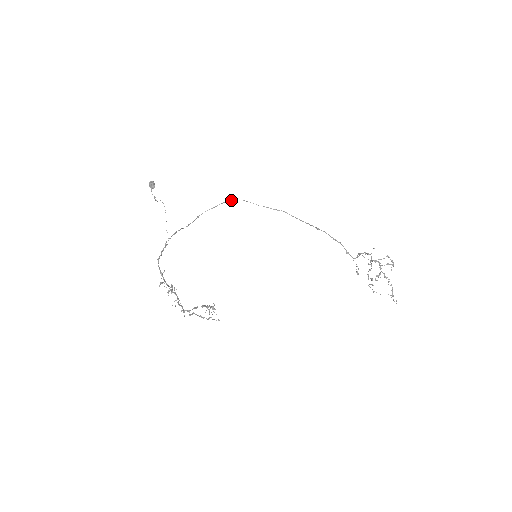
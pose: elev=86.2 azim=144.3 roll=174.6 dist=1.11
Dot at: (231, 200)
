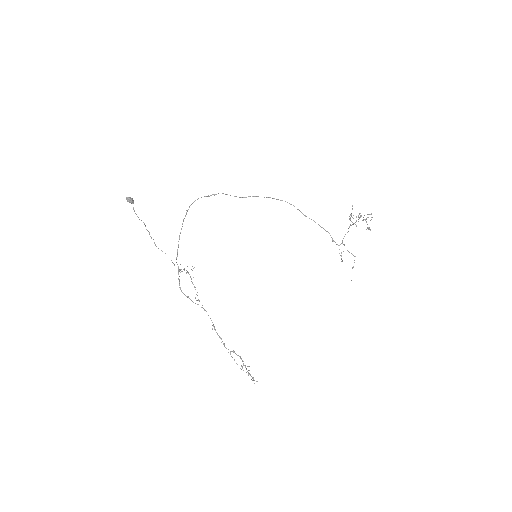
Dot at: (215, 194)
